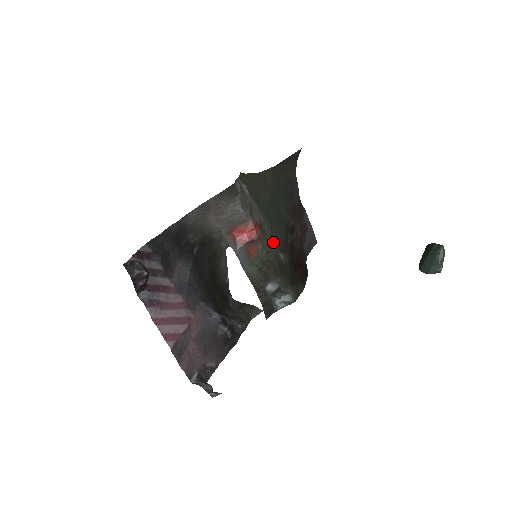
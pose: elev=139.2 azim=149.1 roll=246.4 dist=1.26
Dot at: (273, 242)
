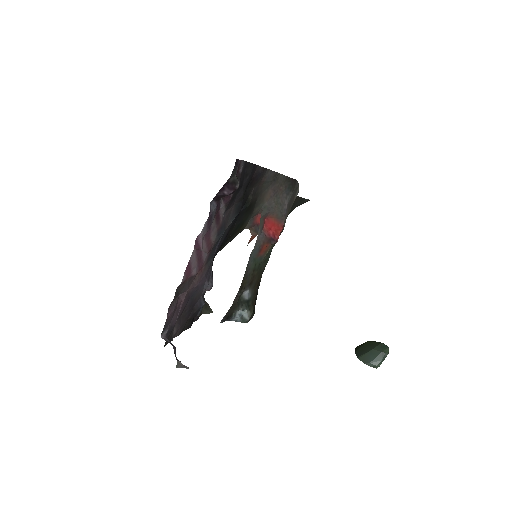
Dot at: occluded
